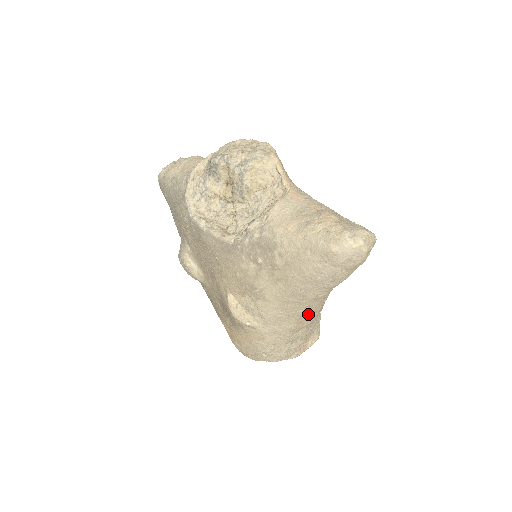
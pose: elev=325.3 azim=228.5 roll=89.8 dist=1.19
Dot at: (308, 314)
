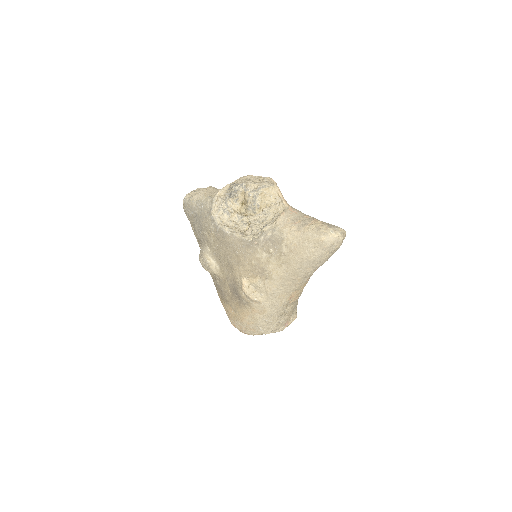
Dot at: (297, 291)
